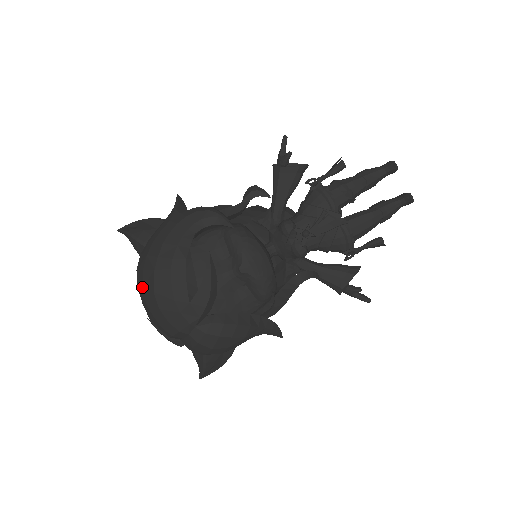
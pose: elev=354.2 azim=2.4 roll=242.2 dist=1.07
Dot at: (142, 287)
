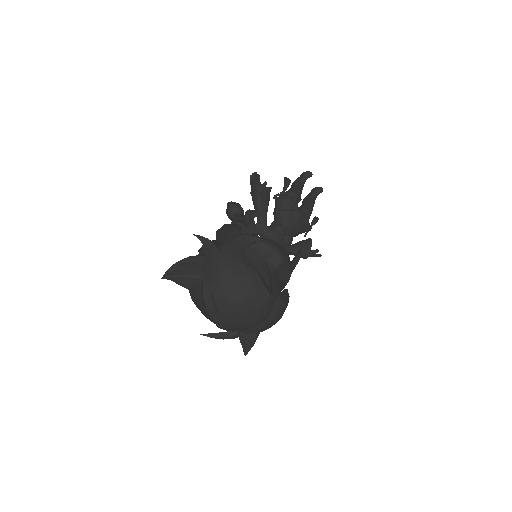
Dot at: (229, 303)
